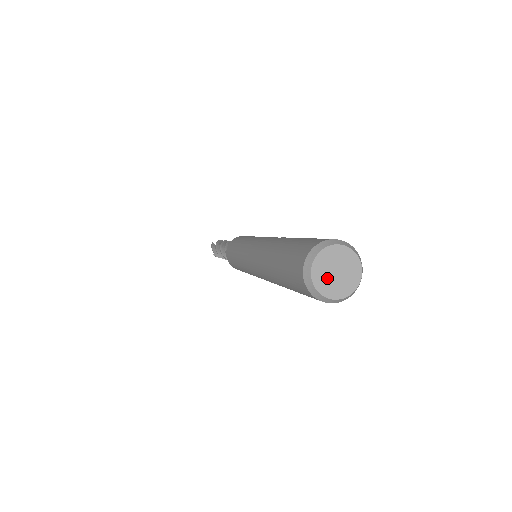
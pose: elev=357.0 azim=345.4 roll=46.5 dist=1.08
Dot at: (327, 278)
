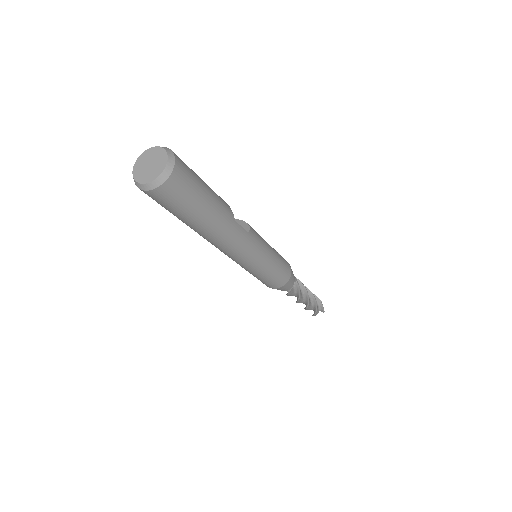
Dot at: (143, 171)
